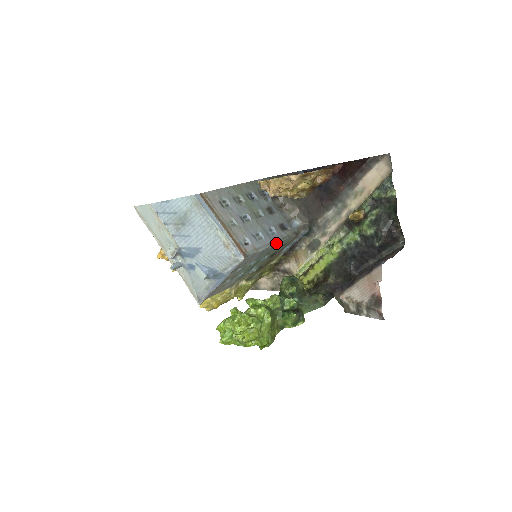
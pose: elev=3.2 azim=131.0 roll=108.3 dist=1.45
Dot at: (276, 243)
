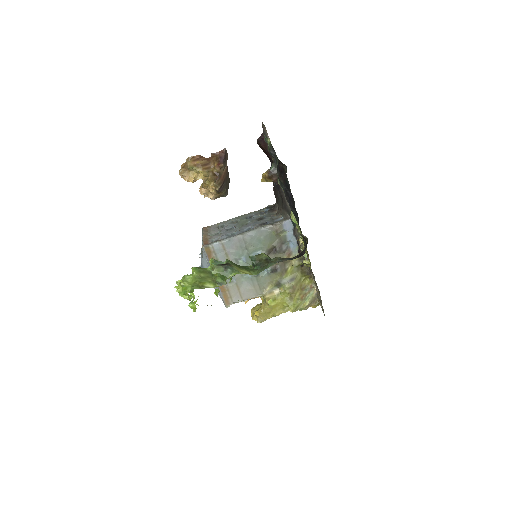
Dot at: (247, 234)
